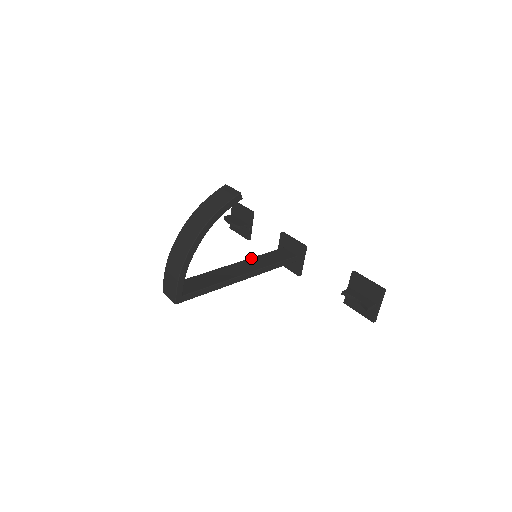
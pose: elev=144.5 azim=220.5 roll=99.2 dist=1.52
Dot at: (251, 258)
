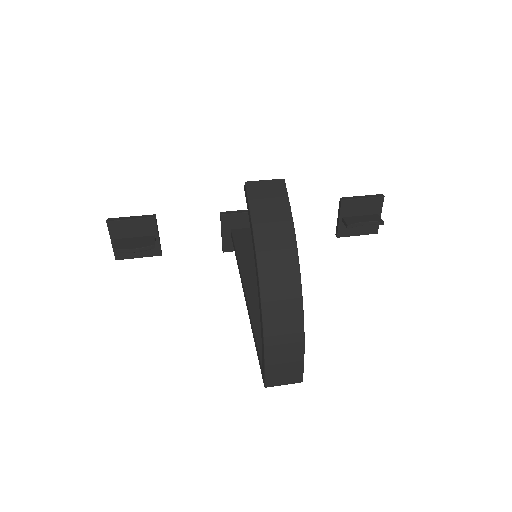
Dot at: (240, 264)
